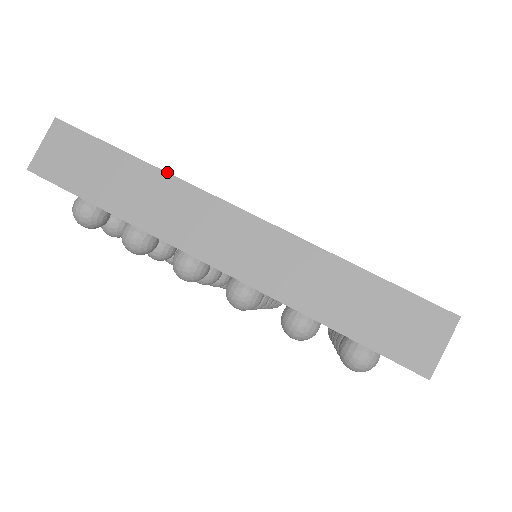
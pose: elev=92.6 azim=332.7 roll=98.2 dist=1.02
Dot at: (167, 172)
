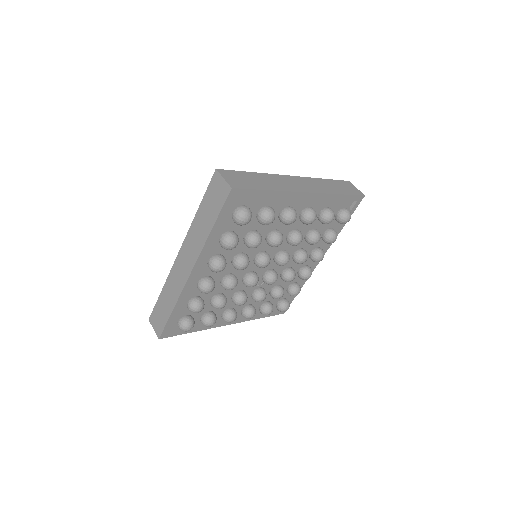
Dot at: (166, 280)
